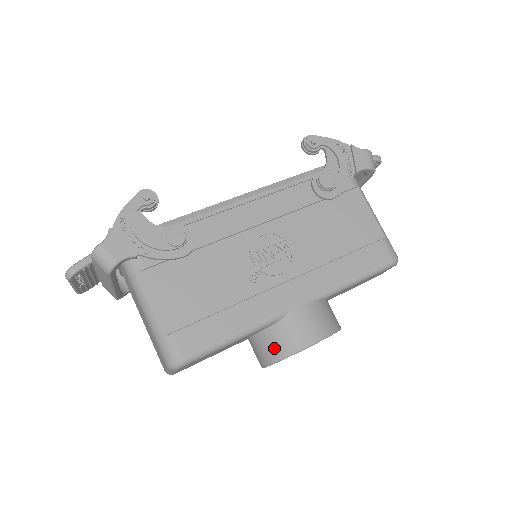
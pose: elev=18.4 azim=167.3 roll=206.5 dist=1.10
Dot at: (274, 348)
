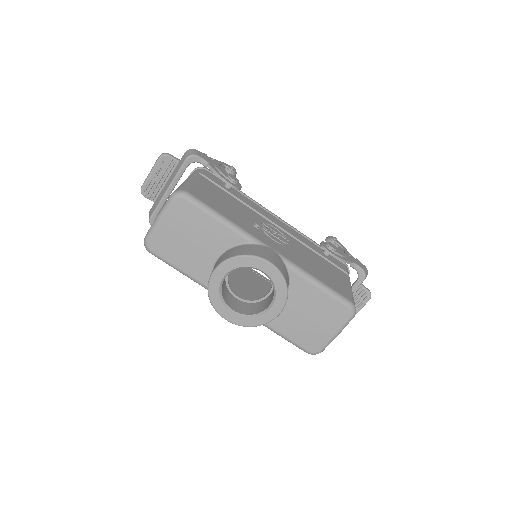
Dot at: (237, 251)
